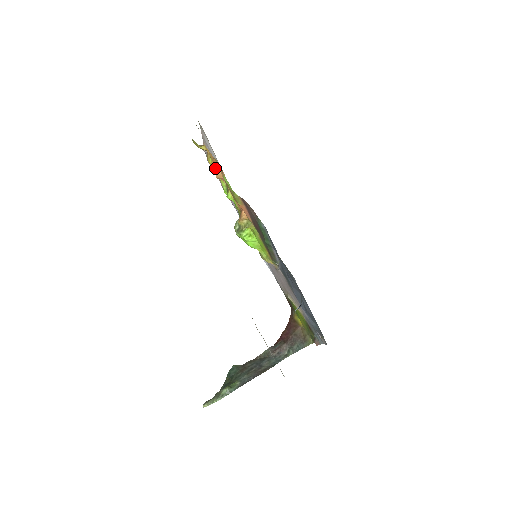
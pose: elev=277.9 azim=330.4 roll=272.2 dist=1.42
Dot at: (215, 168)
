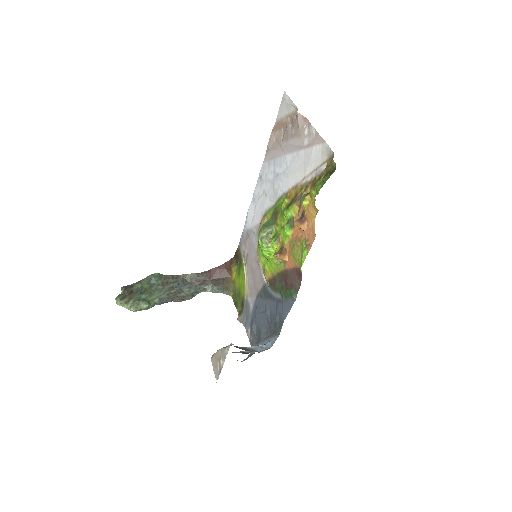
Dot at: (290, 142)
